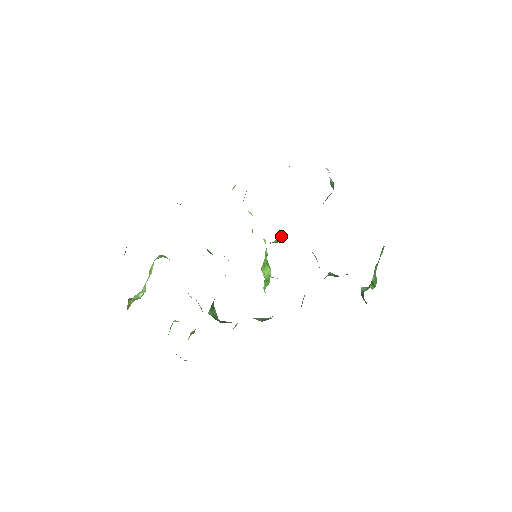
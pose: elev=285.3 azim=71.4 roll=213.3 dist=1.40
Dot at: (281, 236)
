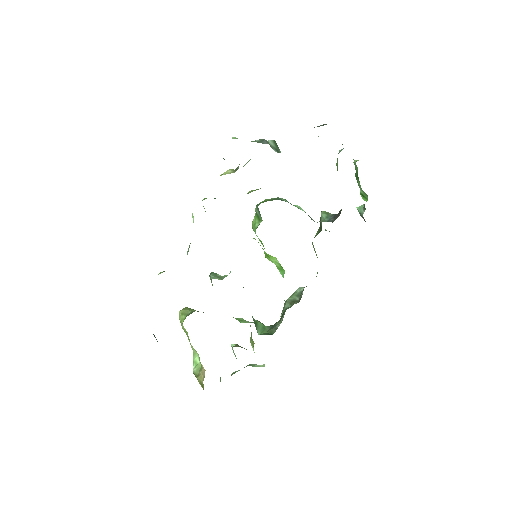
Dot at: (259, 214)
